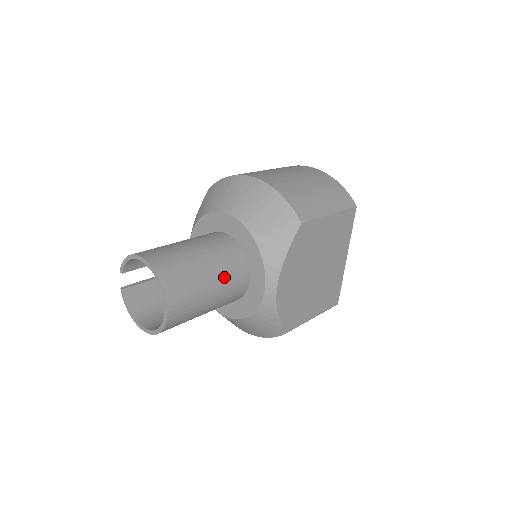
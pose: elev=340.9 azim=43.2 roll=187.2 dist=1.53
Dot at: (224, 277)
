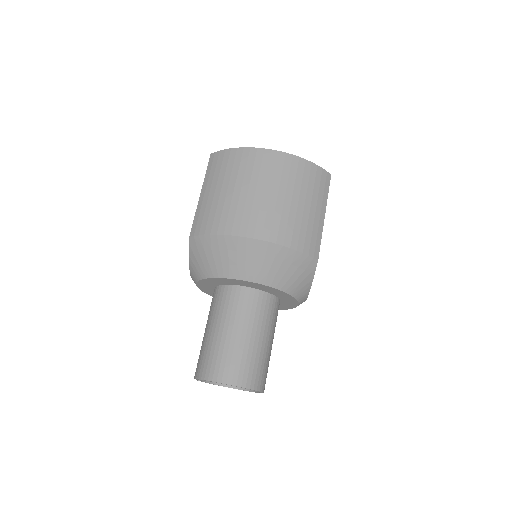
Dot at: (273, 329)
